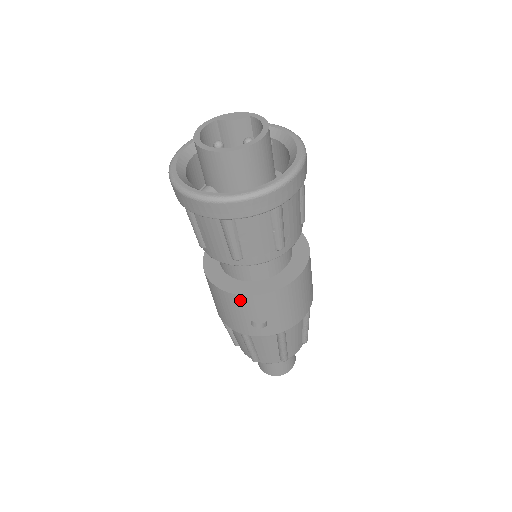
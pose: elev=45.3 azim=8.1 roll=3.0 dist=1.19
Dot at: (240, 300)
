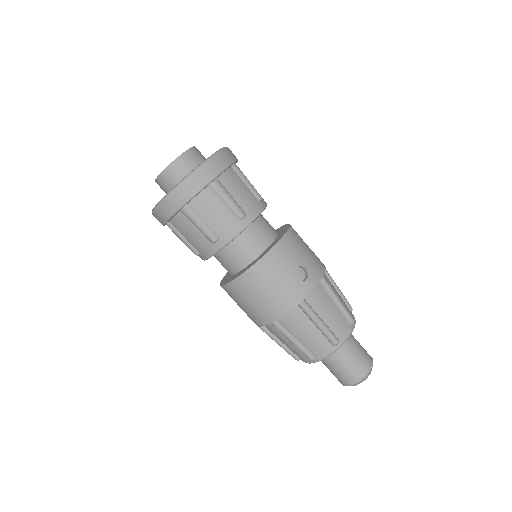
Dot at: (272, 257)
